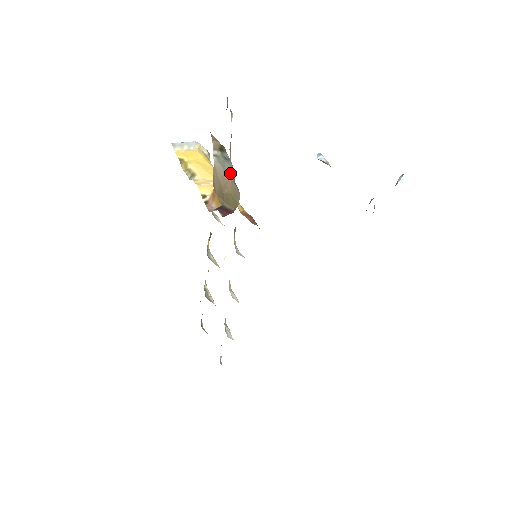
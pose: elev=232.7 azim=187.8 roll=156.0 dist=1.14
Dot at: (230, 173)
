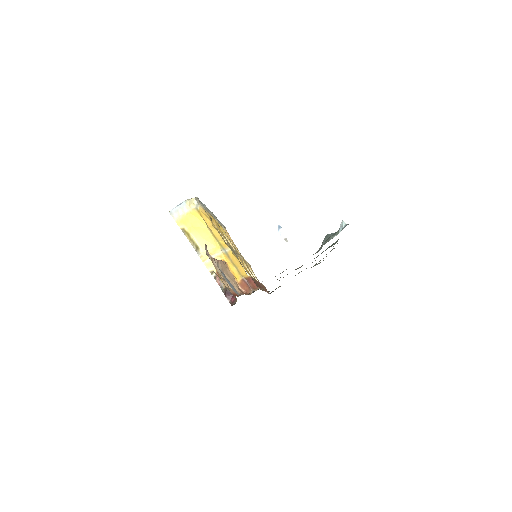
Dot at: occluded
